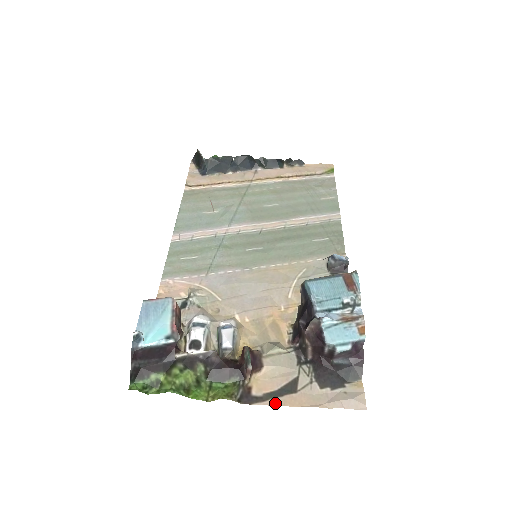
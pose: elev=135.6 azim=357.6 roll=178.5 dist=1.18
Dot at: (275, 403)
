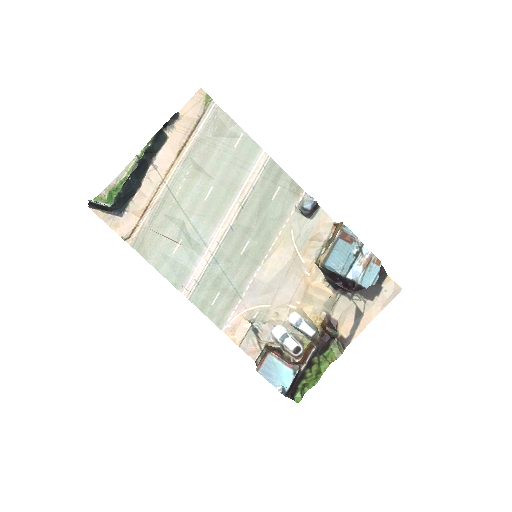
Dot at: (360, 331)
